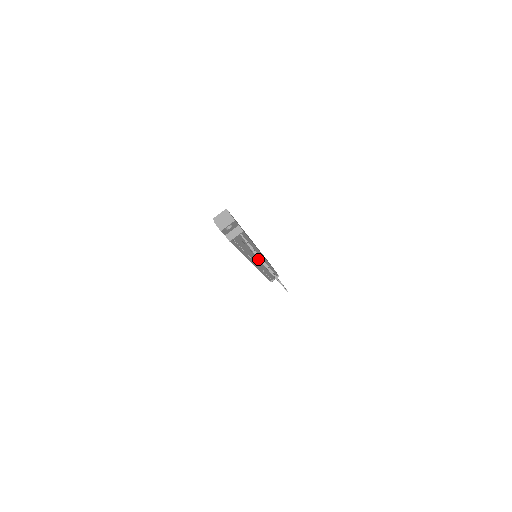
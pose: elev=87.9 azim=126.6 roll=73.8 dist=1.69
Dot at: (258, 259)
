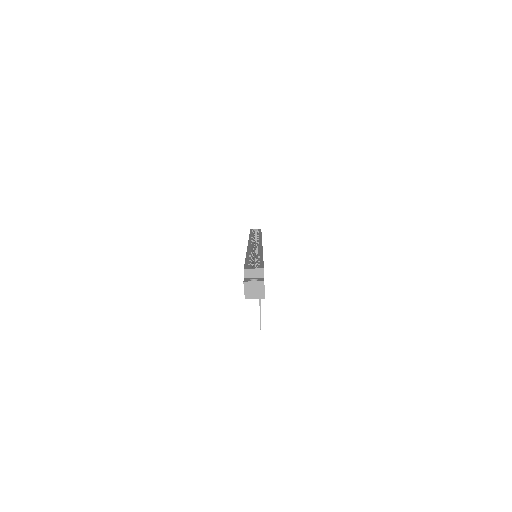
Dot at: occluded
